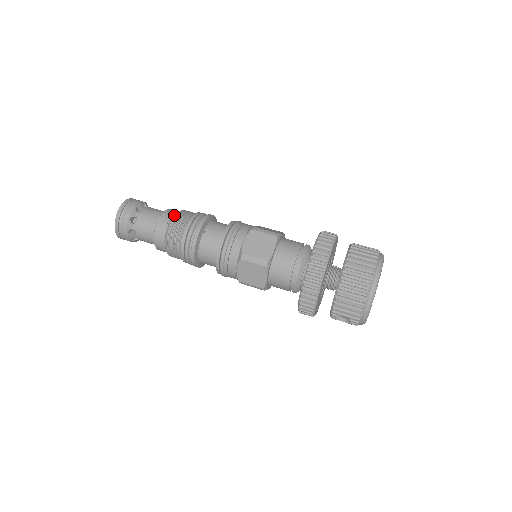
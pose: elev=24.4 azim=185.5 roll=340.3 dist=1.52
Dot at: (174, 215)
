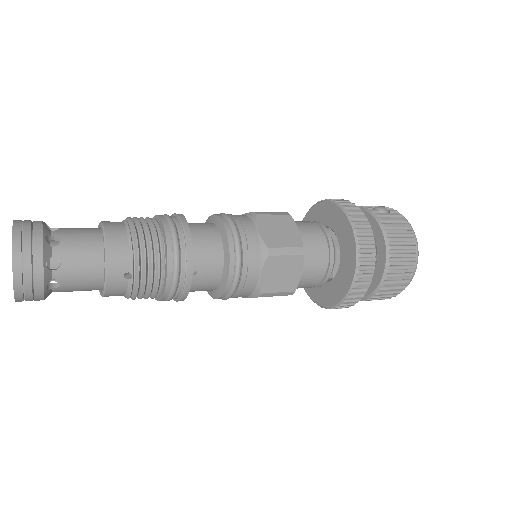
Dot at: (132, 262)
